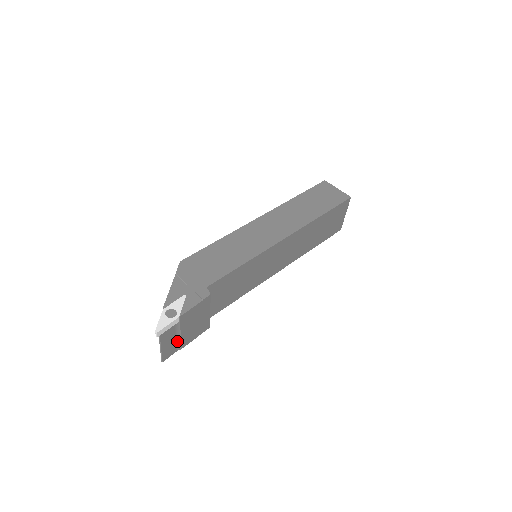
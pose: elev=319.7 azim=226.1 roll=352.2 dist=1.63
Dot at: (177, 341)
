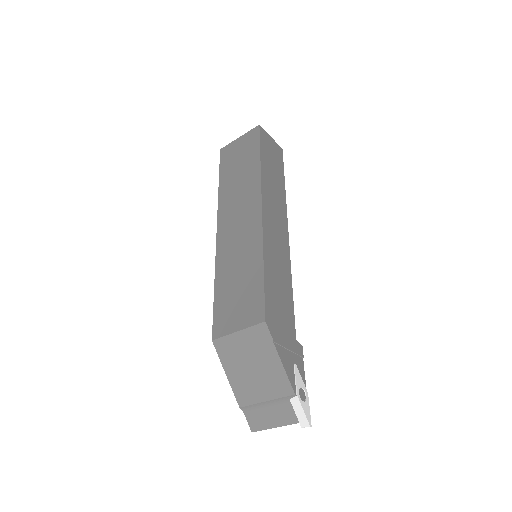
Dot at: occluded
